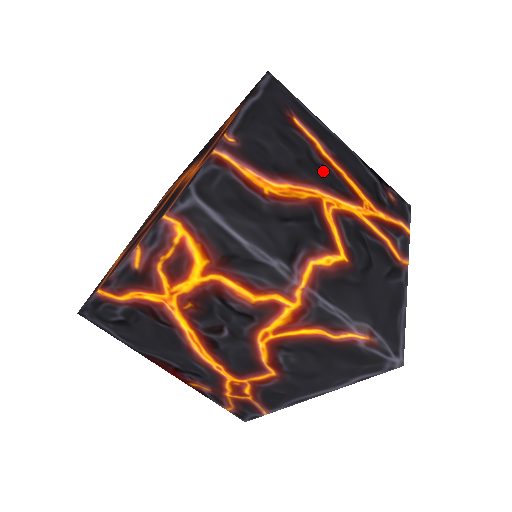
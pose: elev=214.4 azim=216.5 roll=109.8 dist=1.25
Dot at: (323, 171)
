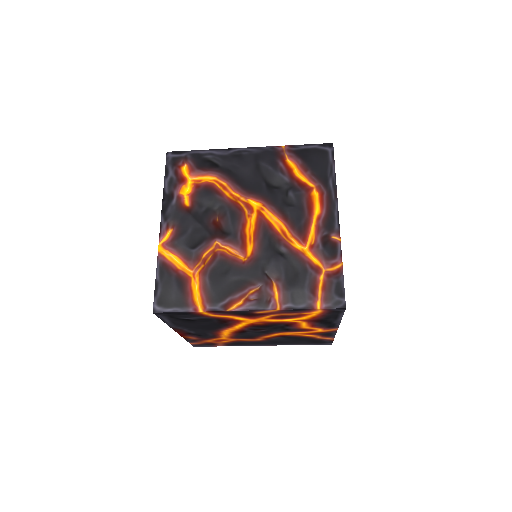
Dot at: occluded
